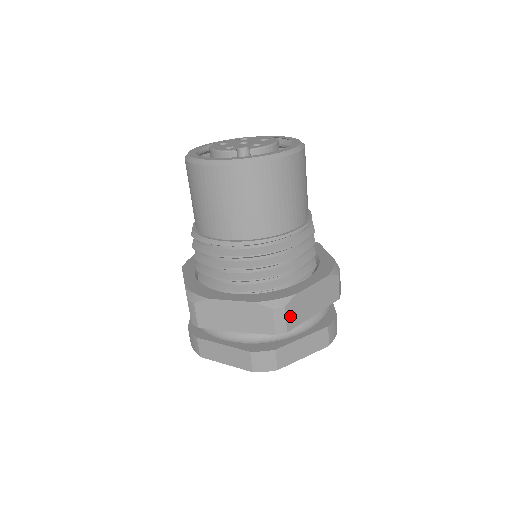
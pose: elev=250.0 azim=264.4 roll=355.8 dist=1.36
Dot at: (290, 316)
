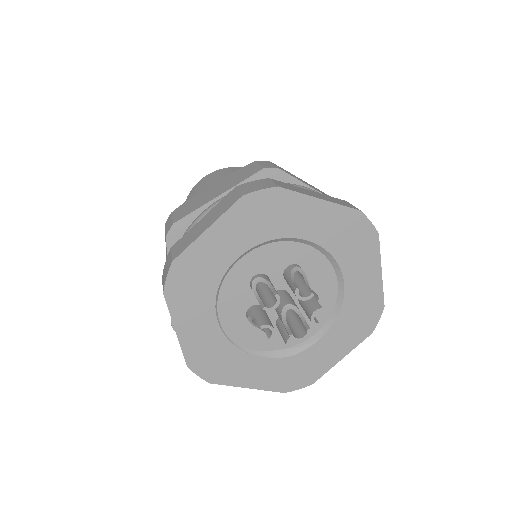
Dot at: occluded
